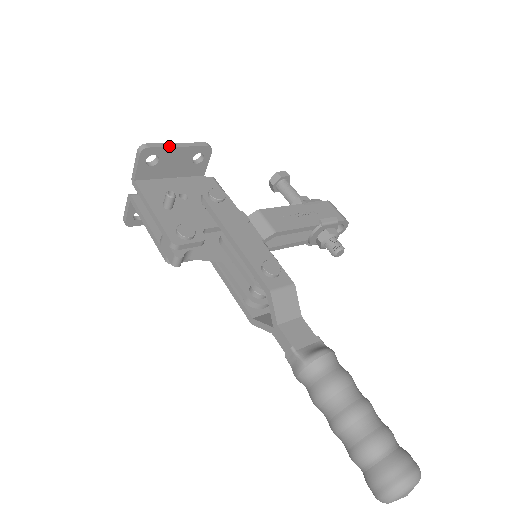
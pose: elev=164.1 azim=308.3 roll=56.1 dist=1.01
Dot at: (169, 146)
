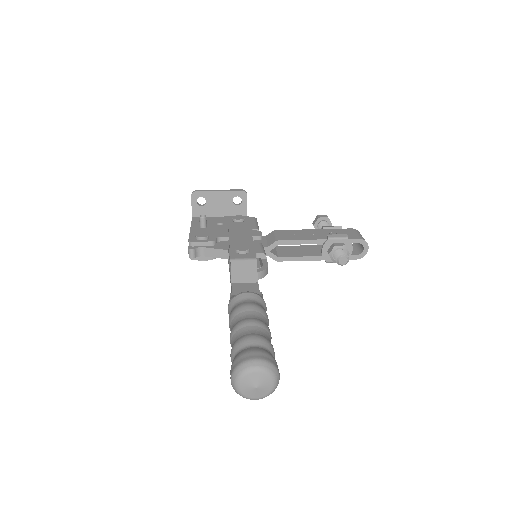
Dot at: (211, 191)
